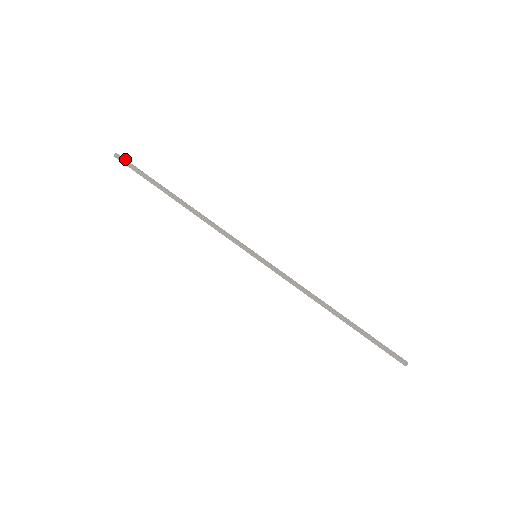
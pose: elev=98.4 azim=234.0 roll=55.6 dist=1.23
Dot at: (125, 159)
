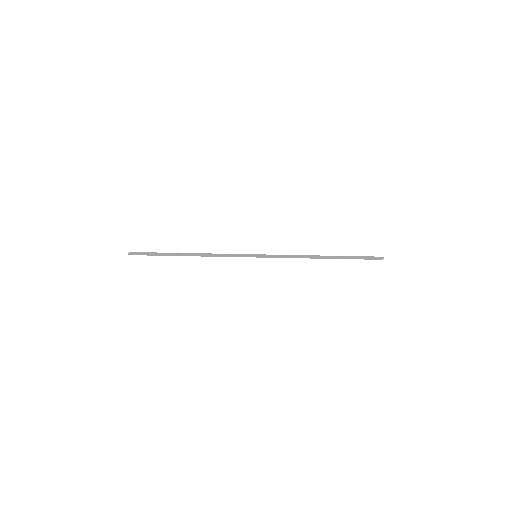
Dot at: (137, 252)
